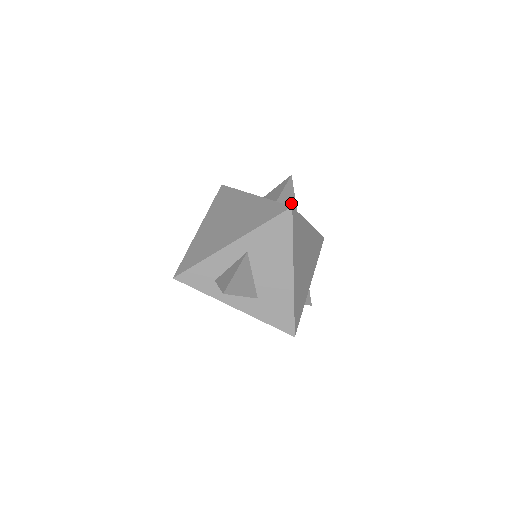
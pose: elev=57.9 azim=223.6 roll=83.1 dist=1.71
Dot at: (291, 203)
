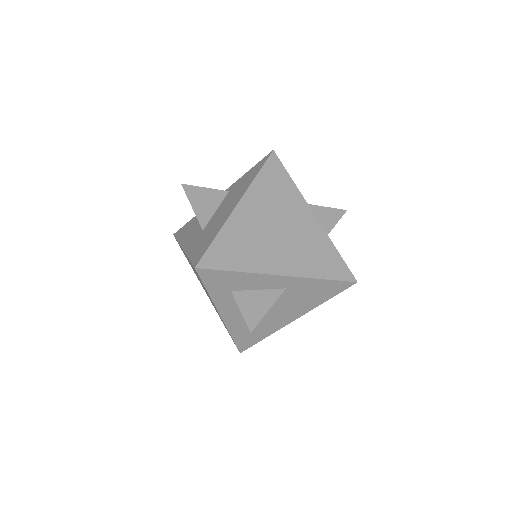
Dot at: occluded
